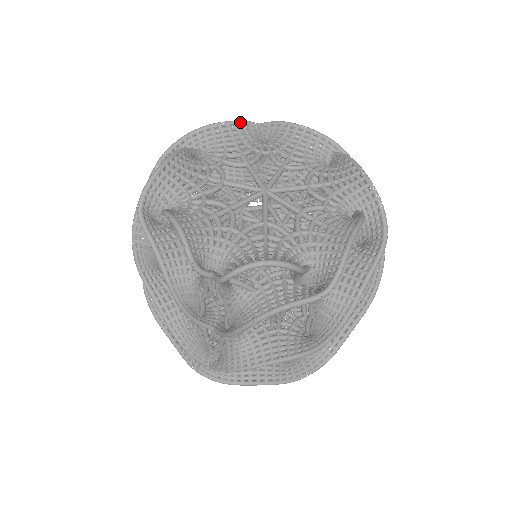
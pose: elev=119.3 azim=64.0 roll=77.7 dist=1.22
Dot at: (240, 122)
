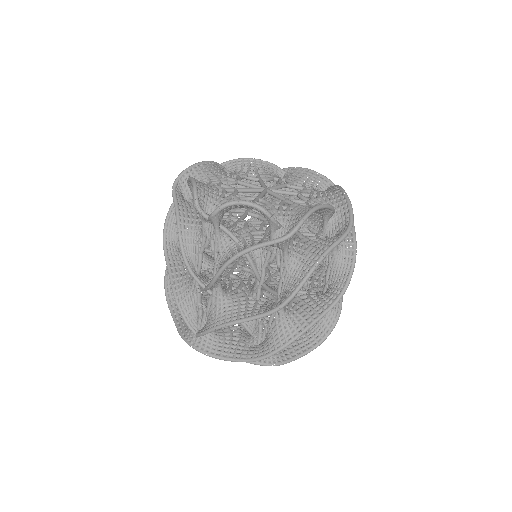
Dot at: (264, 161)
